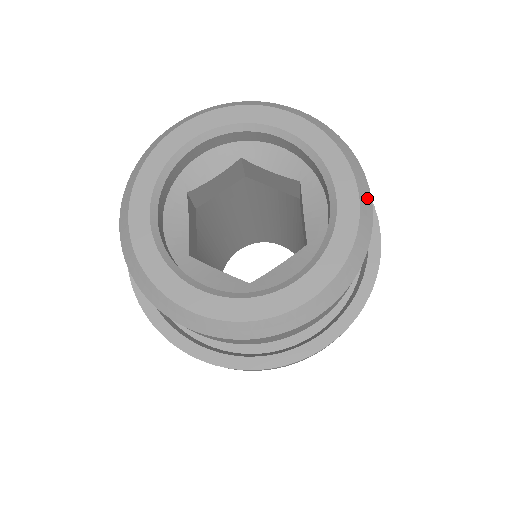
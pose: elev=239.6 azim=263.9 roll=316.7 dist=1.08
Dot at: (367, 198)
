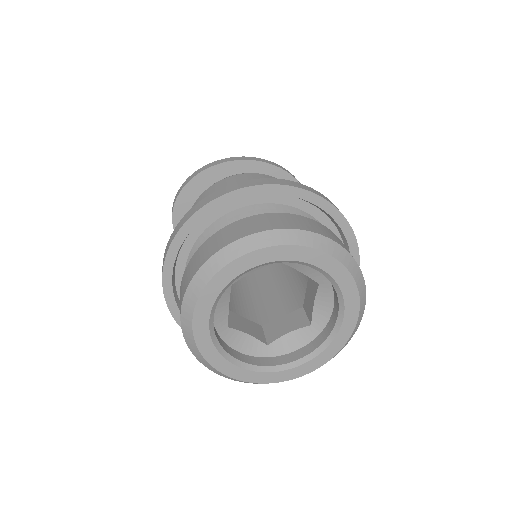
Dot at: (362, 315)
